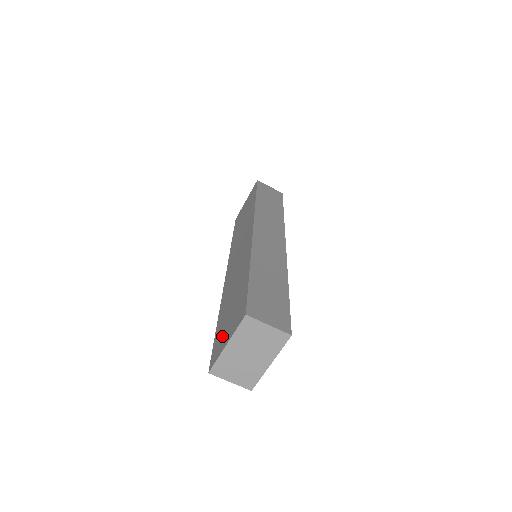
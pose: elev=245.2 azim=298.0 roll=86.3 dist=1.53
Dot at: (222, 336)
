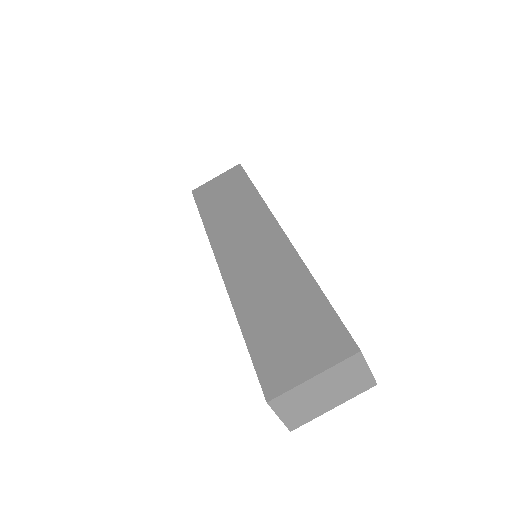
Dot at: (284, 358)
